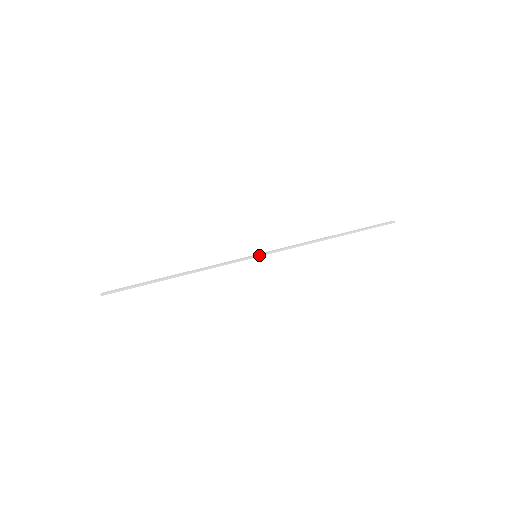
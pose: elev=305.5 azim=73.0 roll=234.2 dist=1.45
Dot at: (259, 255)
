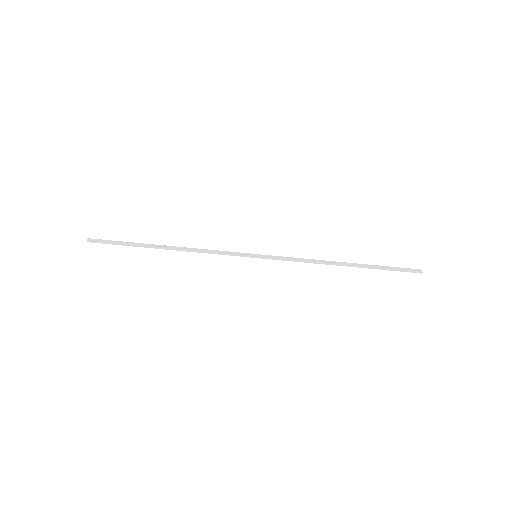
Dot at: (259, 257)
